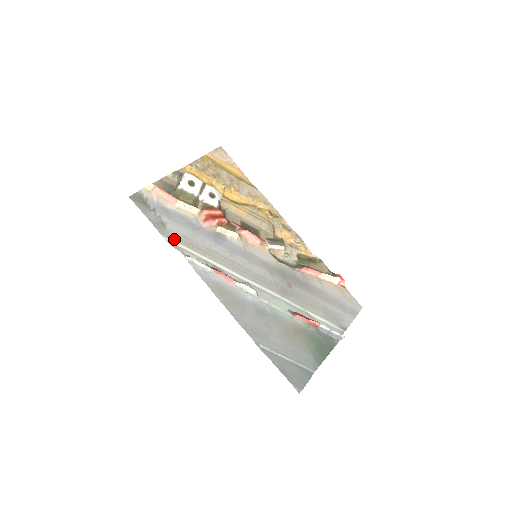
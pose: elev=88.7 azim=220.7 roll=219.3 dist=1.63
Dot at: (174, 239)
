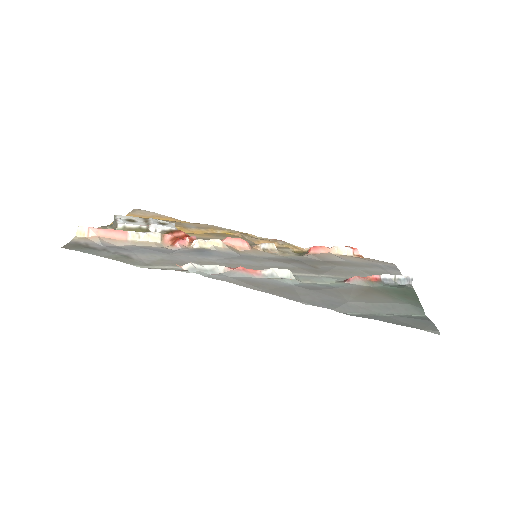
Dot at: (152, 265)
